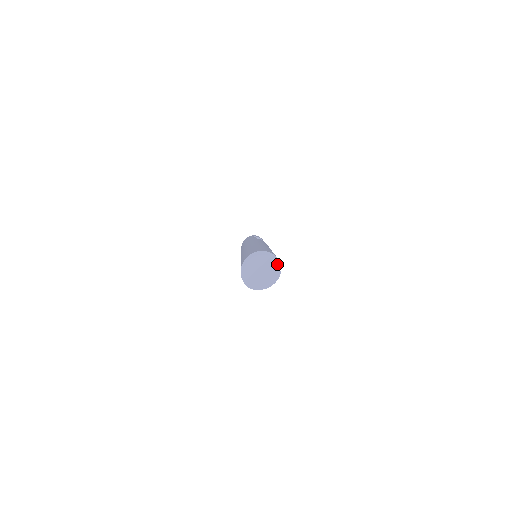
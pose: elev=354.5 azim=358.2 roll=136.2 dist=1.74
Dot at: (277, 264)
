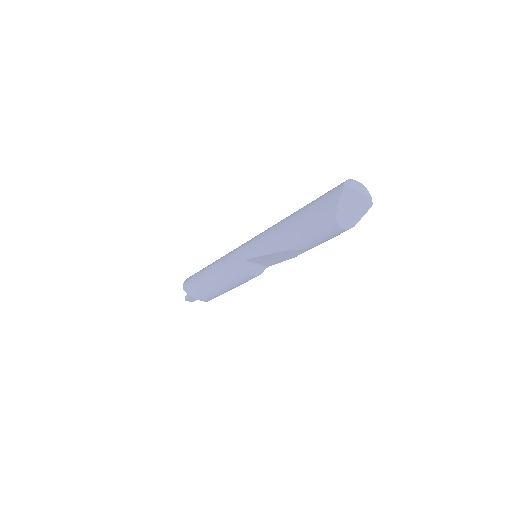
Dot at: (363, 214)
